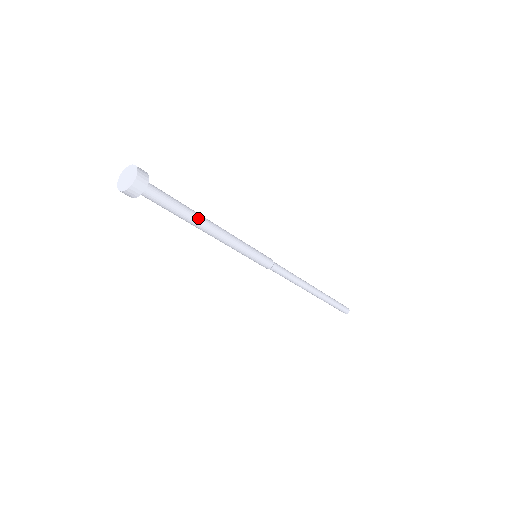
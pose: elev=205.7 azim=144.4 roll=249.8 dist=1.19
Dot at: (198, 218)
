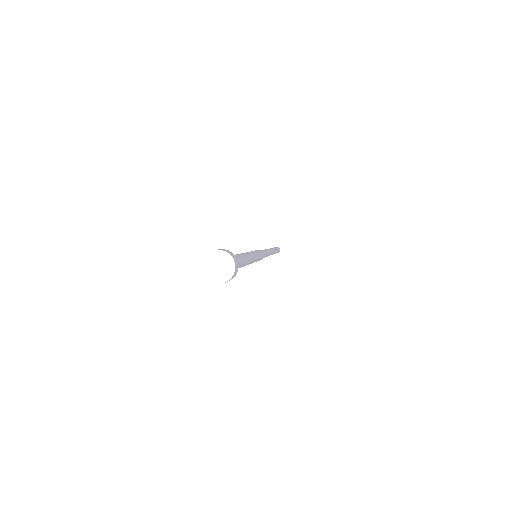
Dot at: (245, 263)
